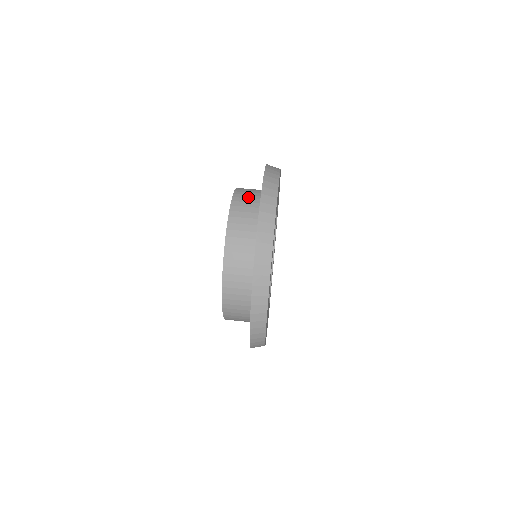
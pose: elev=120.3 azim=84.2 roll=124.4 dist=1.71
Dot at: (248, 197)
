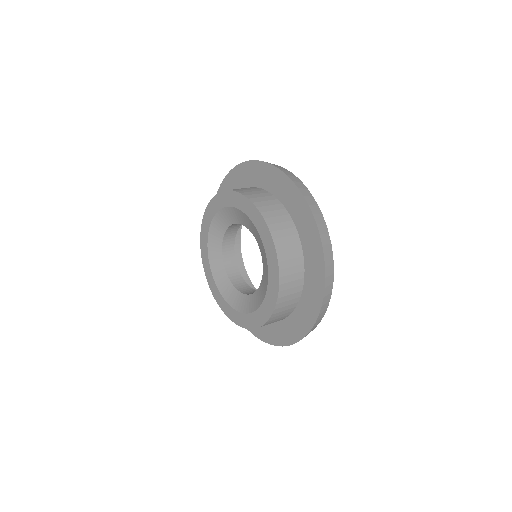
Dot at: occluded
